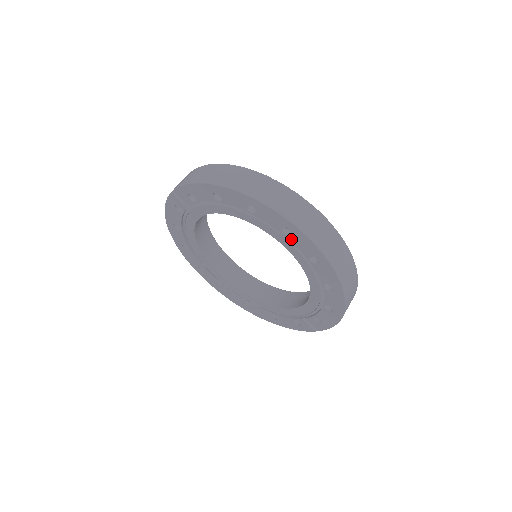
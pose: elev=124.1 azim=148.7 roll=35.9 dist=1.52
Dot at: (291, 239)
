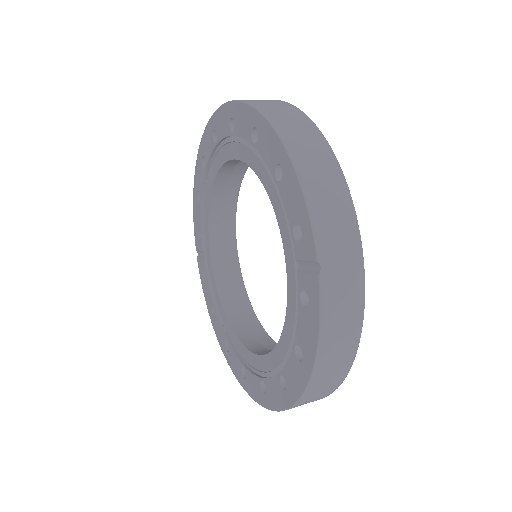
Dot at: (219, 137)
